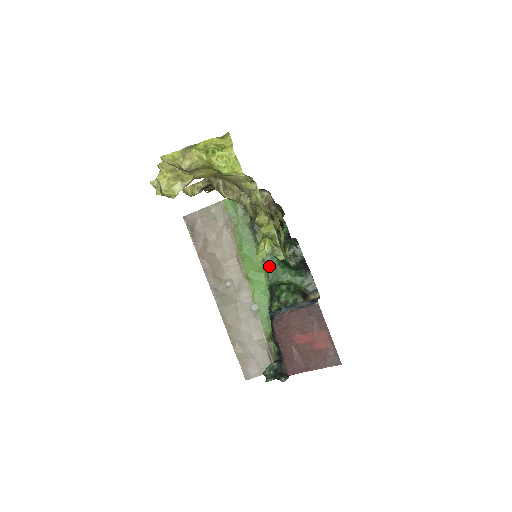
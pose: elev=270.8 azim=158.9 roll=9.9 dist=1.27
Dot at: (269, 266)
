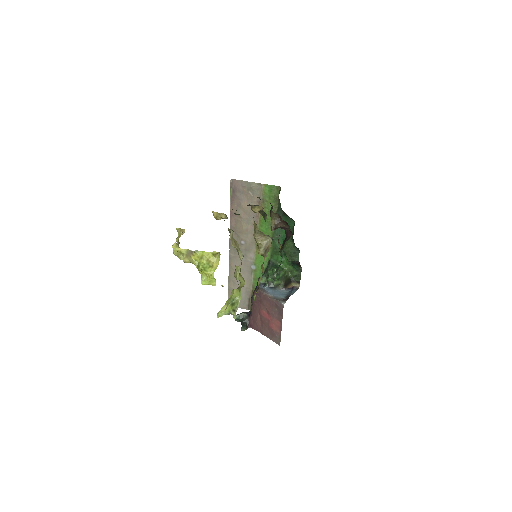
Dot at: (275, 248)
